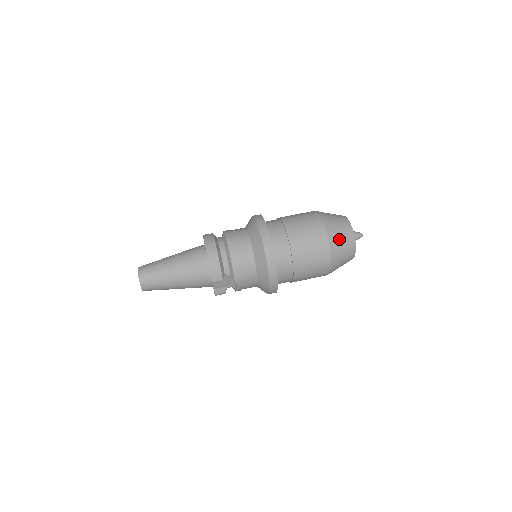
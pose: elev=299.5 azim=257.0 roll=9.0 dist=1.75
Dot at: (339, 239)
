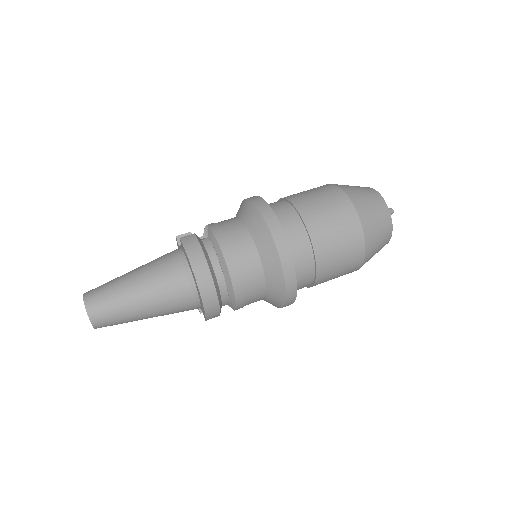
Dot at: (375, 249)
